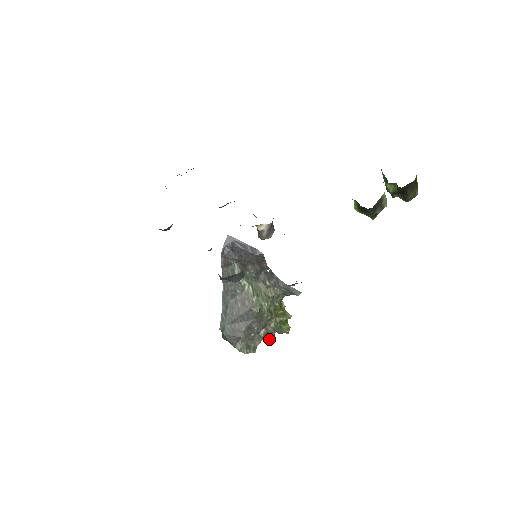
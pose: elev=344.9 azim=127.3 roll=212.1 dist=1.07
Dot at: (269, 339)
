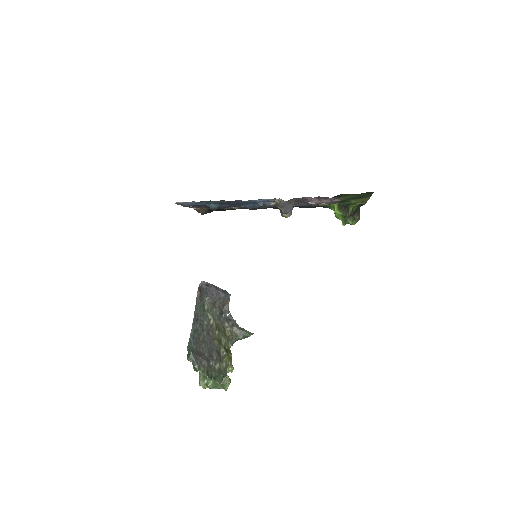
Dot at: (221, 376)
